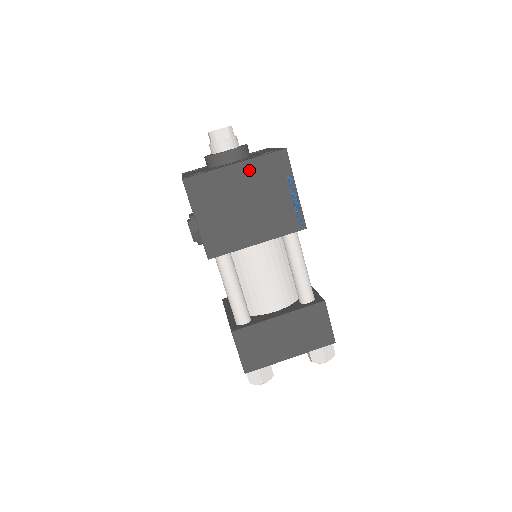
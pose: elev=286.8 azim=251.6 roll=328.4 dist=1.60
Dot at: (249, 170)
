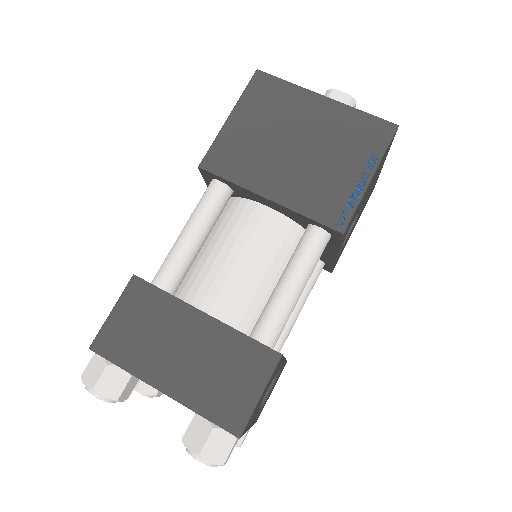
Dot at: (335, 114)
